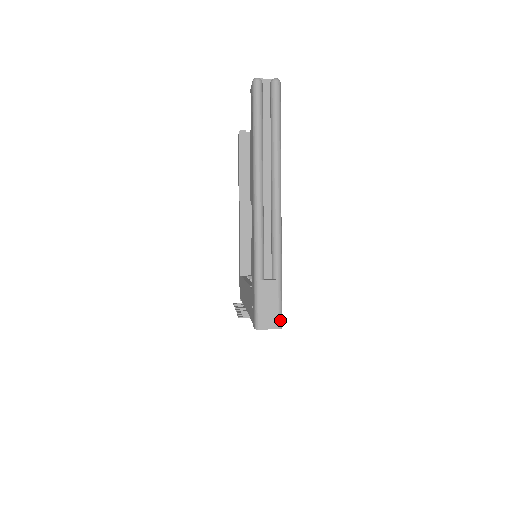
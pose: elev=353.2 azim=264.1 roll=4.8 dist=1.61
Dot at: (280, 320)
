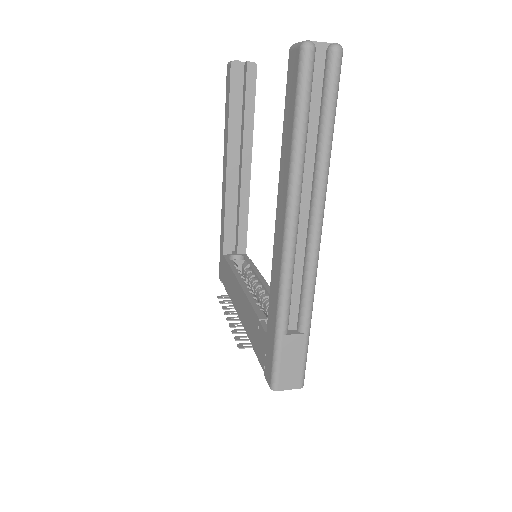
Dot at: (303, 378)
